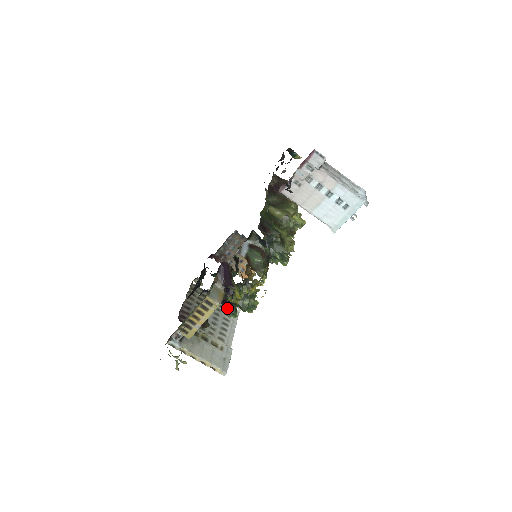
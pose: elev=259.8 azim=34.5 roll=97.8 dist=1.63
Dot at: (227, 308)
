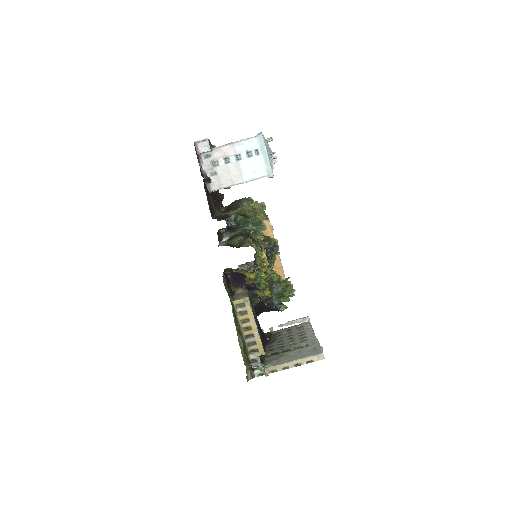
Dot at: (271, 307)
